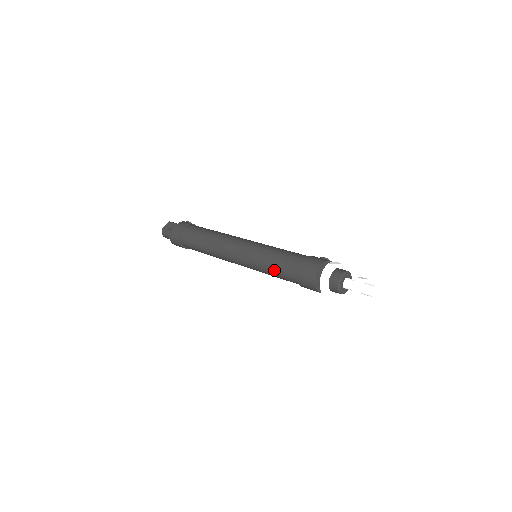
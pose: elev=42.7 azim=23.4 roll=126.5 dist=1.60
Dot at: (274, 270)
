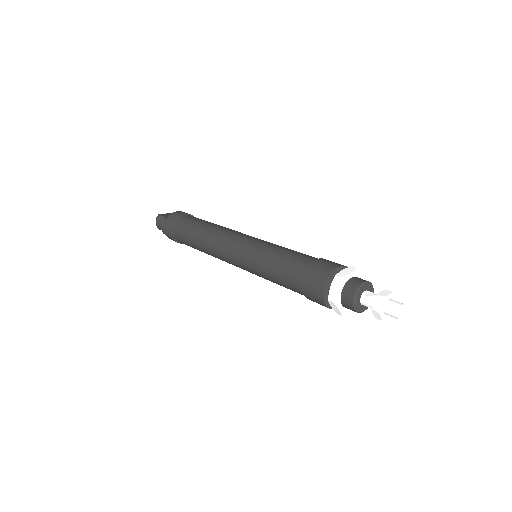
Dot at: (276, 262)
